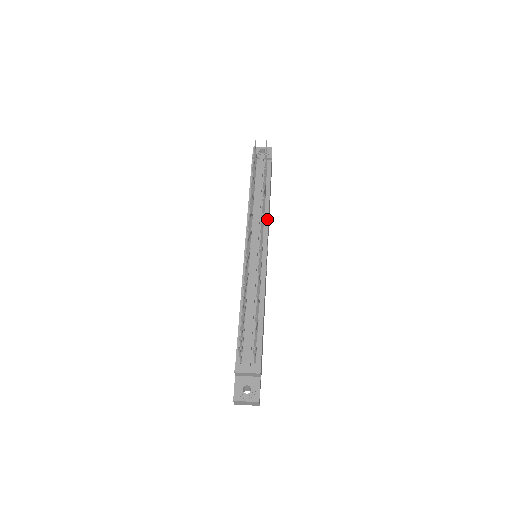
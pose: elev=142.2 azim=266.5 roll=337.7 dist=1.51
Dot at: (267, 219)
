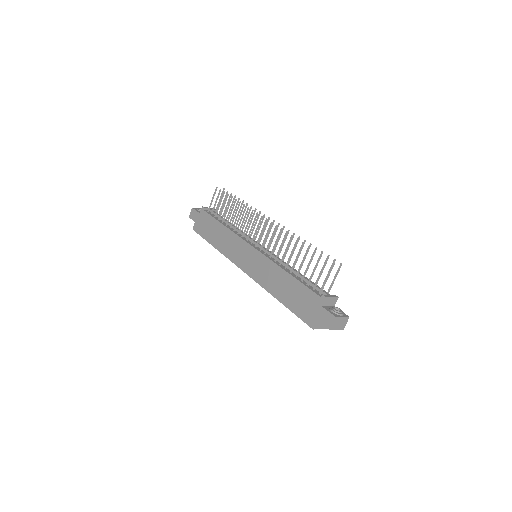
Dot at: occluded
